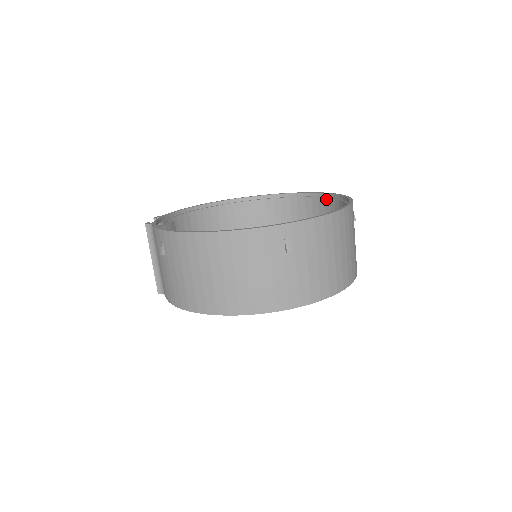
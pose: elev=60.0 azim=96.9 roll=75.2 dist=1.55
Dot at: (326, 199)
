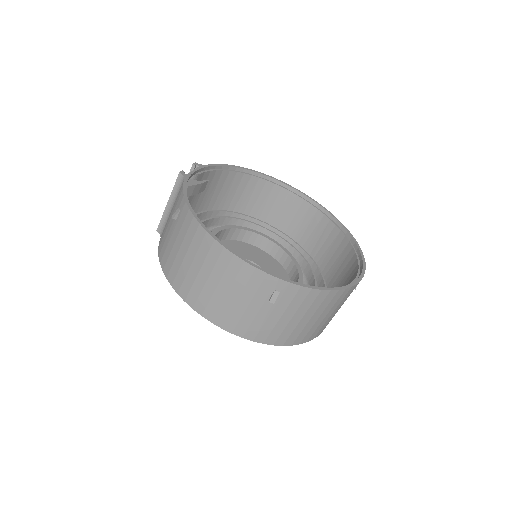
Dot at: (350, 245)
